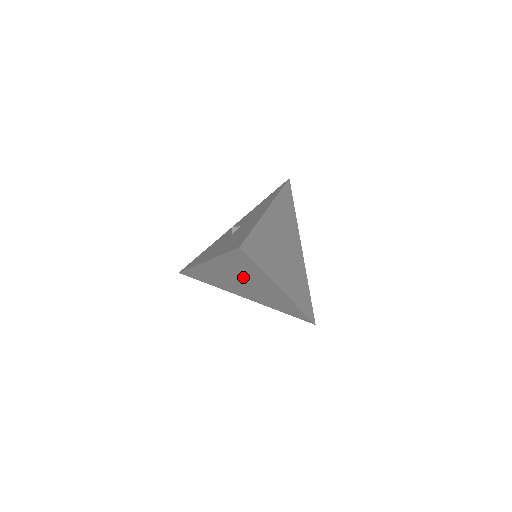
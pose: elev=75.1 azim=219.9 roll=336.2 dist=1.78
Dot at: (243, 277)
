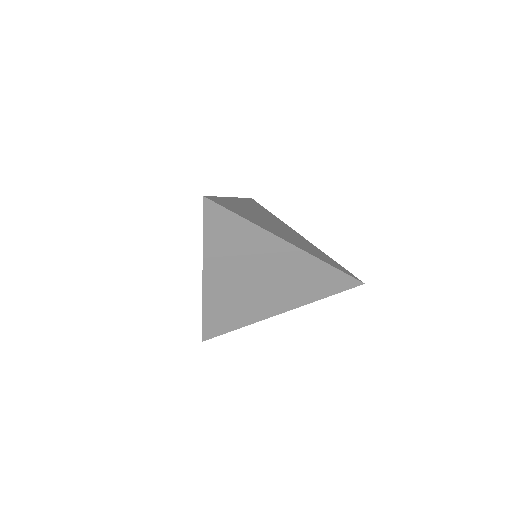
Dot at: (246, 263)
